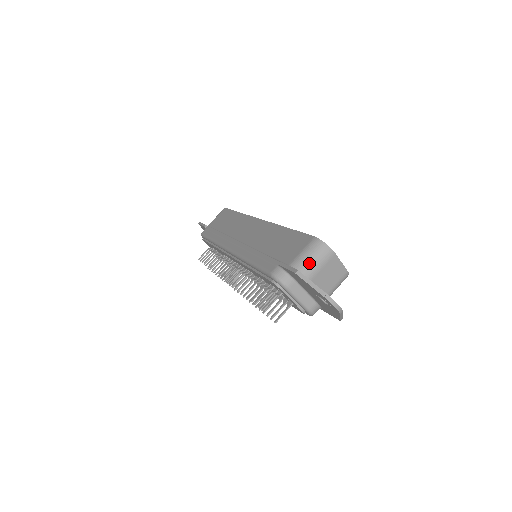
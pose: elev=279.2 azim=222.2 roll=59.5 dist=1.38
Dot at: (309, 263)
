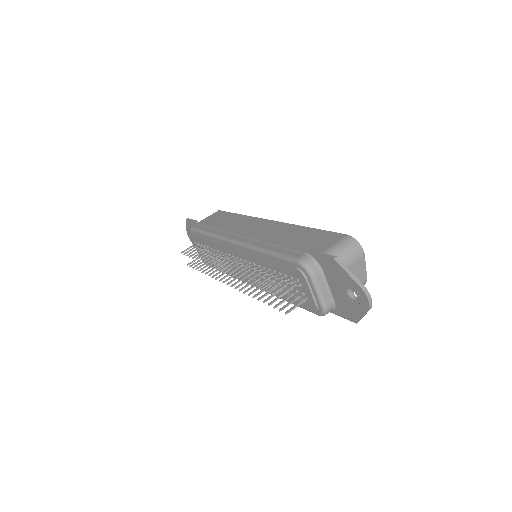
Dot at: (341, 257)
